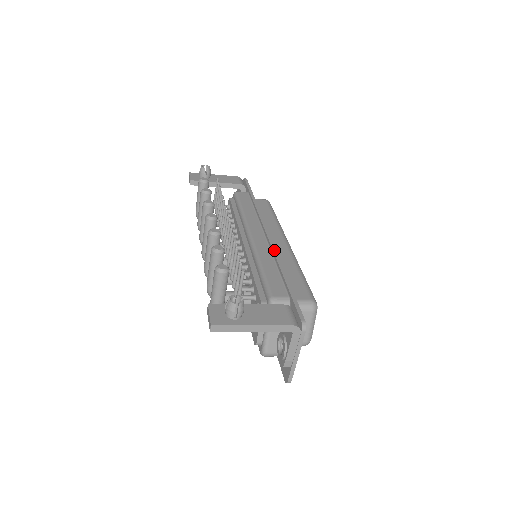
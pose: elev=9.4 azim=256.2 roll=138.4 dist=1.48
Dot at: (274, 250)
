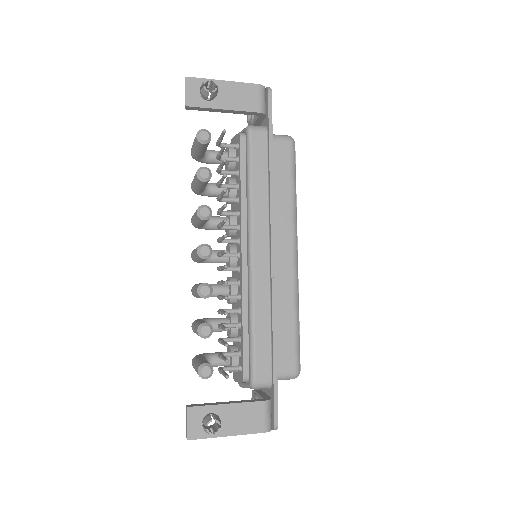
Dot at: (273, 297)
